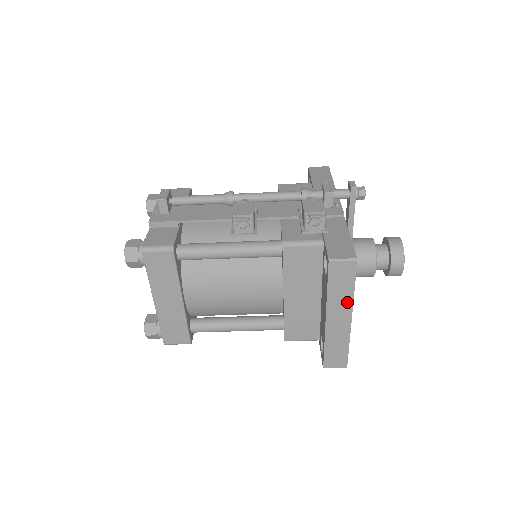
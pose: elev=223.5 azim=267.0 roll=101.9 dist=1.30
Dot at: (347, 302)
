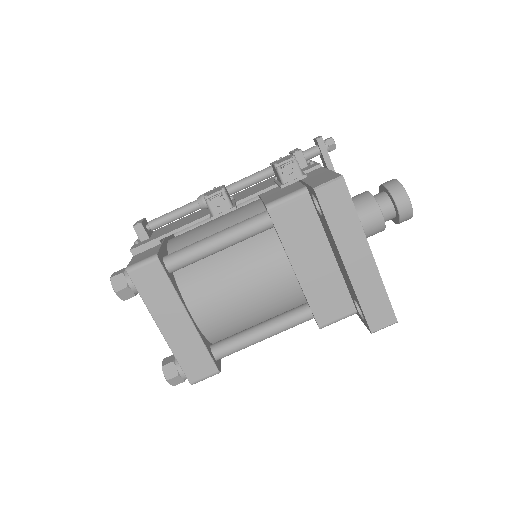
Dot at: (357, 233)
